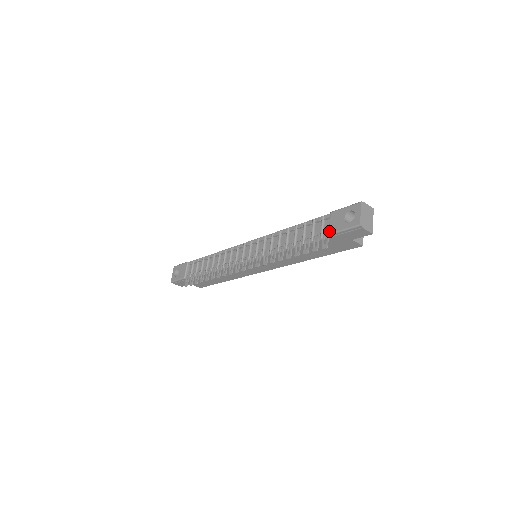
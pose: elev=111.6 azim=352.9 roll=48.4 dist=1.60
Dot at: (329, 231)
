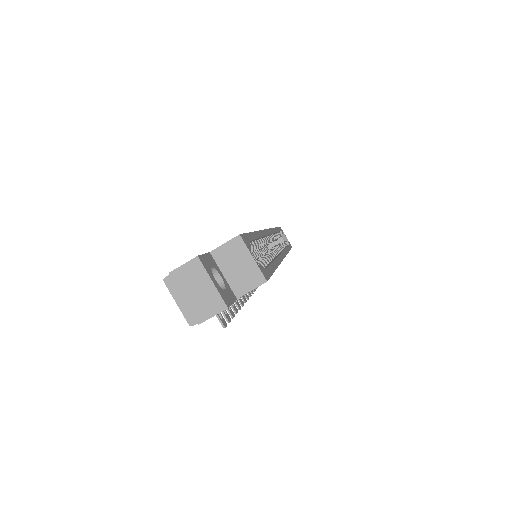
Dot at: occluded
